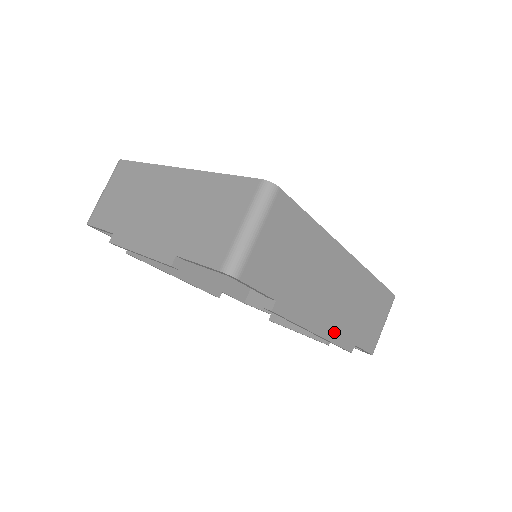
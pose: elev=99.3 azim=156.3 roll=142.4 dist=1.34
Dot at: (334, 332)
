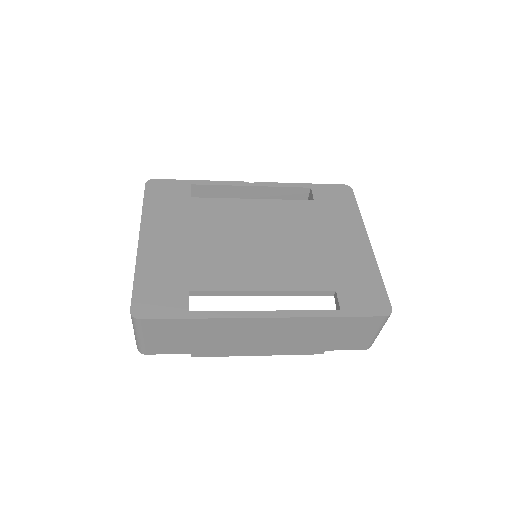
Dot at: (283, 351)
